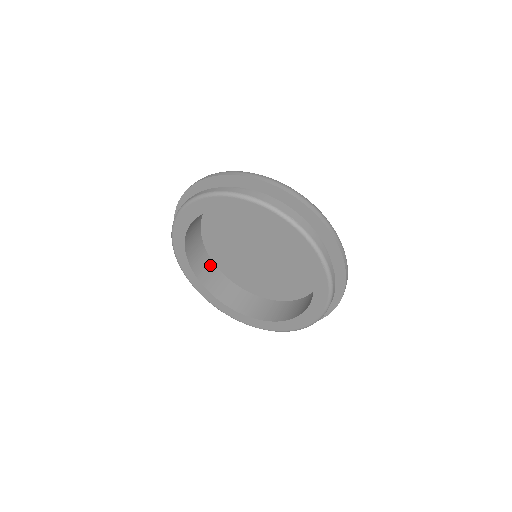
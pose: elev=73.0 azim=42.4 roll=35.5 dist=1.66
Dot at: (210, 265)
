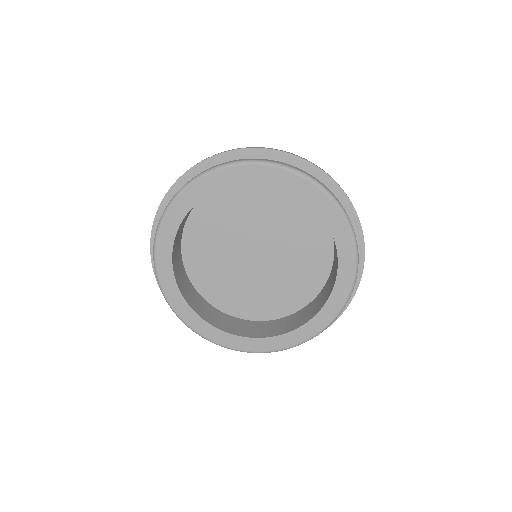
Dot at: (189, 285)
